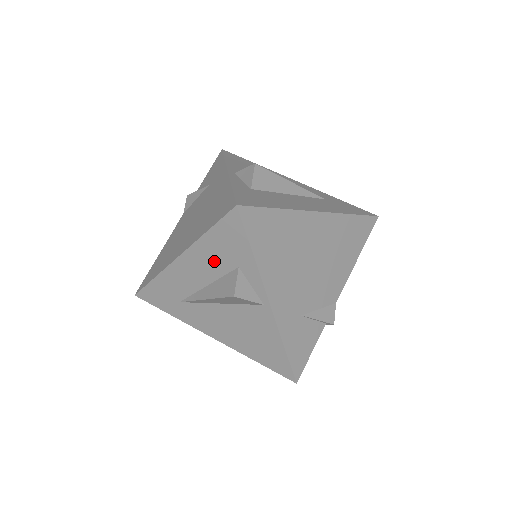
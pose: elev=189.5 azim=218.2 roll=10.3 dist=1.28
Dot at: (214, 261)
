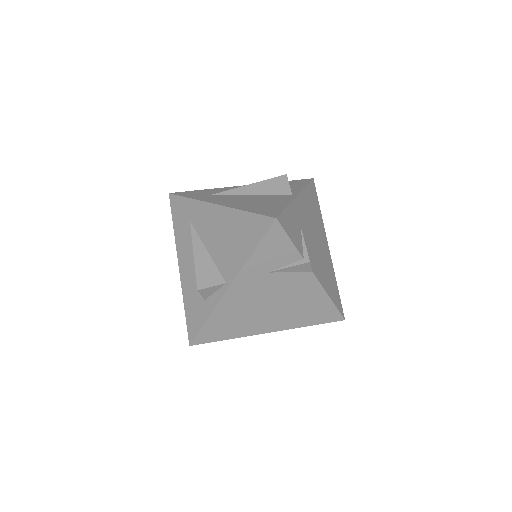
Dot at: occluded
